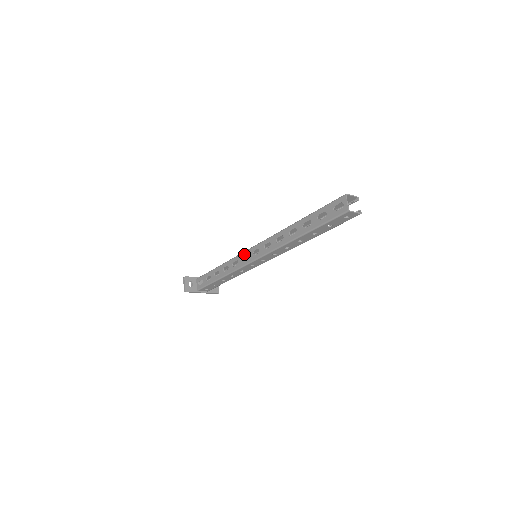
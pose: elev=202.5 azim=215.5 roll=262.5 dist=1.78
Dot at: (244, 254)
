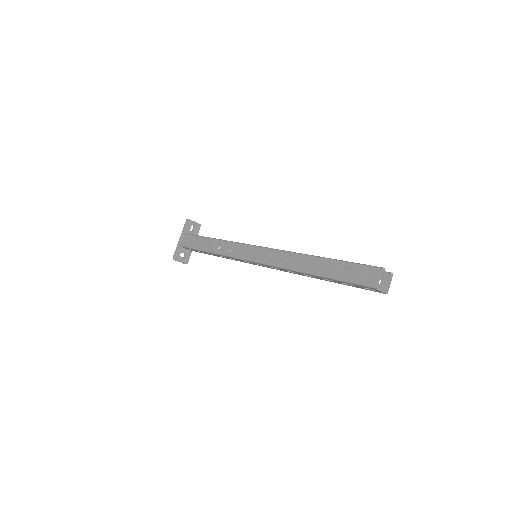
Dot at: occluded
